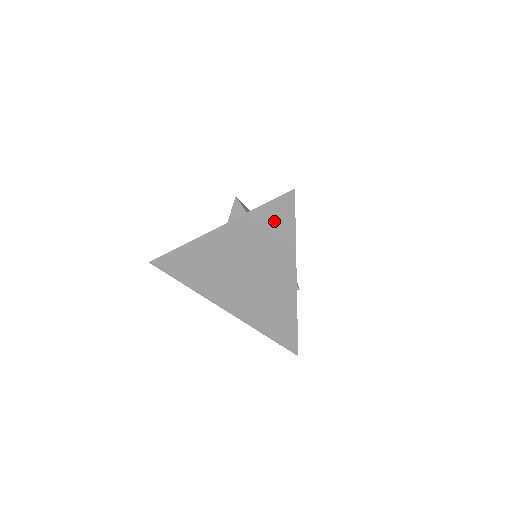
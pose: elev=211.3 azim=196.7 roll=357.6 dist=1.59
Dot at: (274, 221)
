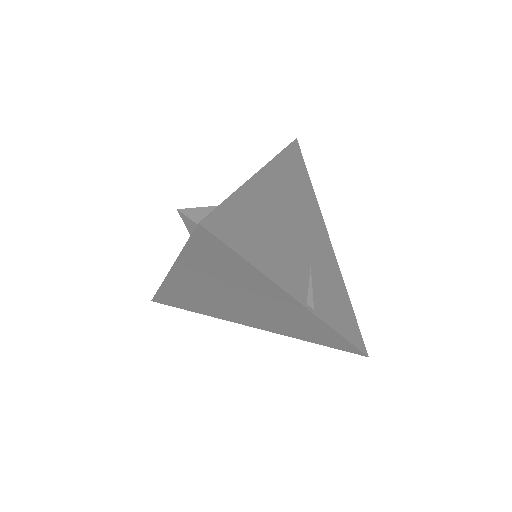
Dot at: (214, 257)
